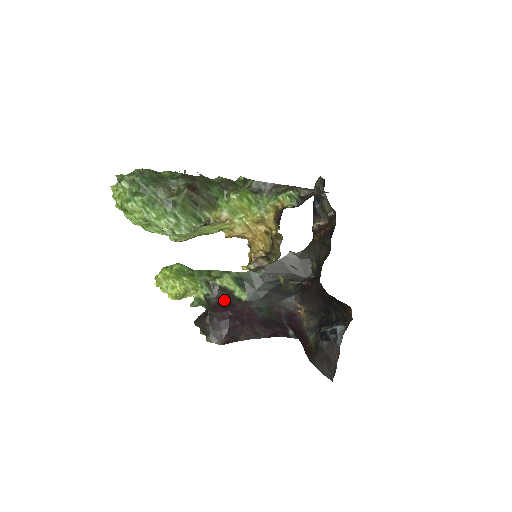
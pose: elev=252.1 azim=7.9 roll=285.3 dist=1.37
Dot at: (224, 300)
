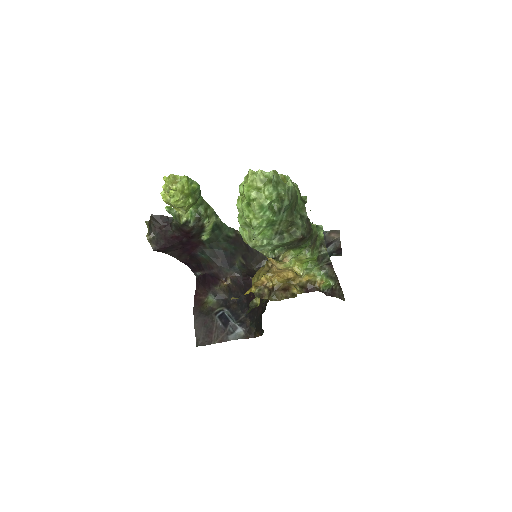
Dot at: (193, 233)
